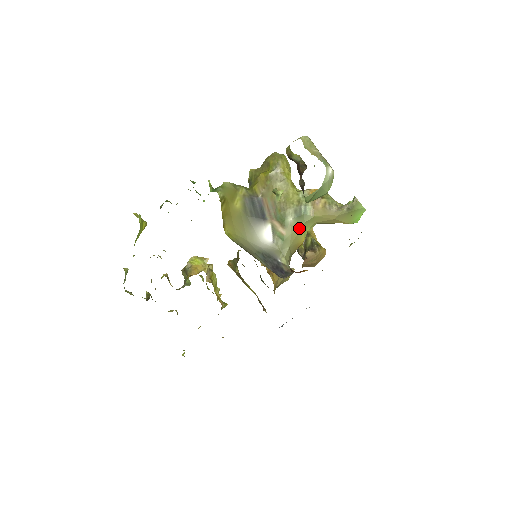
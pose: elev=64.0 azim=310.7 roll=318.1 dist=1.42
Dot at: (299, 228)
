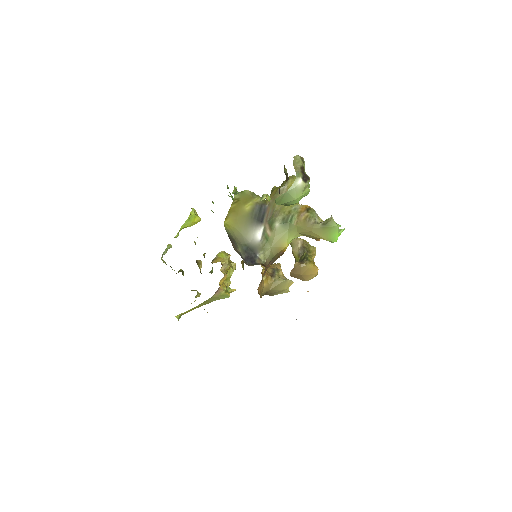
Dot at: (283, 233)
